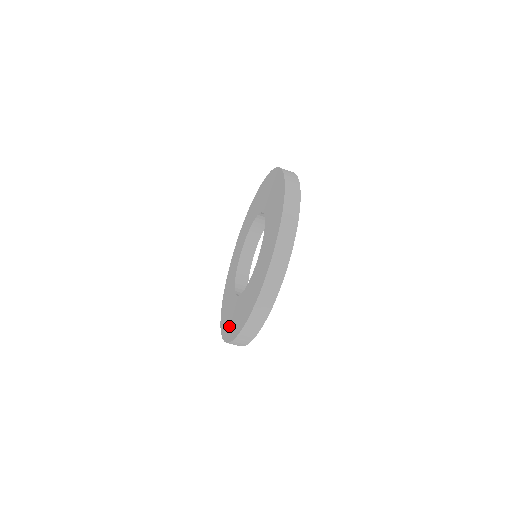
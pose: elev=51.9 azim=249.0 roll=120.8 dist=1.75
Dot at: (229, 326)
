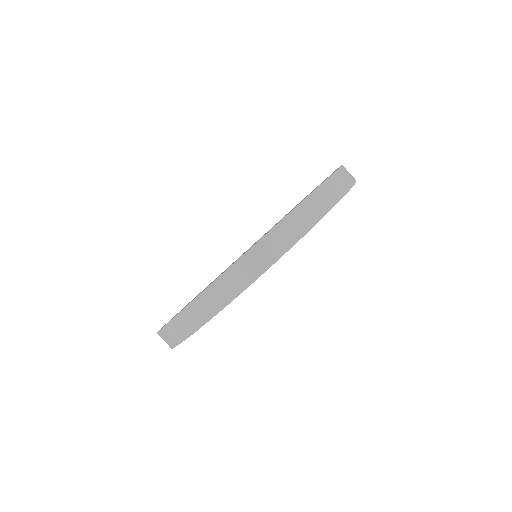
Dot at: occluded
